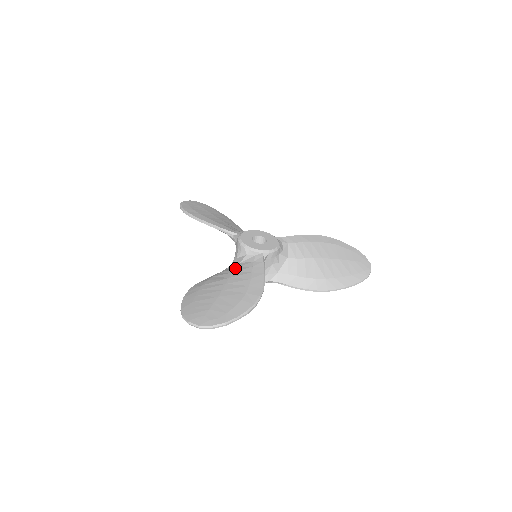
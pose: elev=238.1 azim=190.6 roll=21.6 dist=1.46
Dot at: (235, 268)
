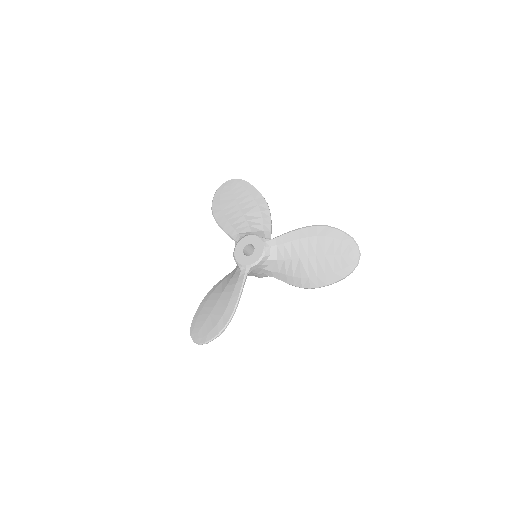
Dot at: (230, 280)
